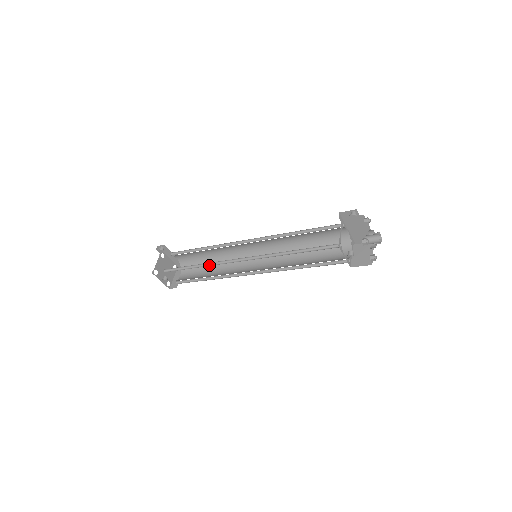
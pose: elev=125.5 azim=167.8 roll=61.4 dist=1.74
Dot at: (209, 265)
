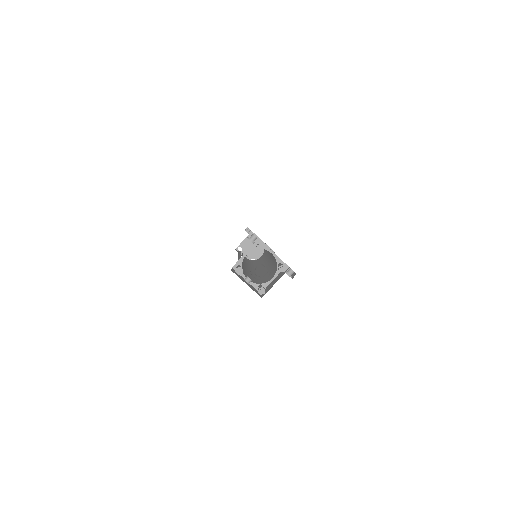
Dot at: occluded
